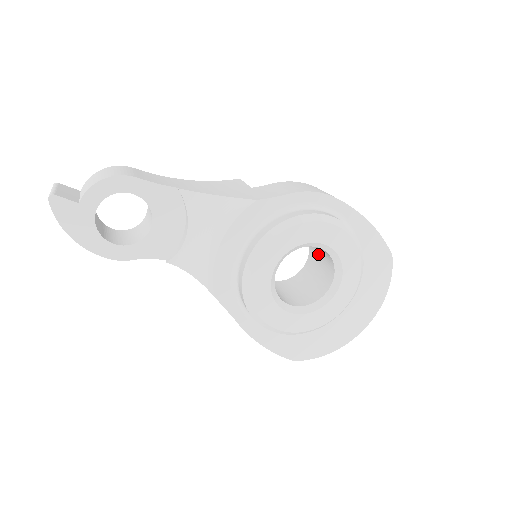
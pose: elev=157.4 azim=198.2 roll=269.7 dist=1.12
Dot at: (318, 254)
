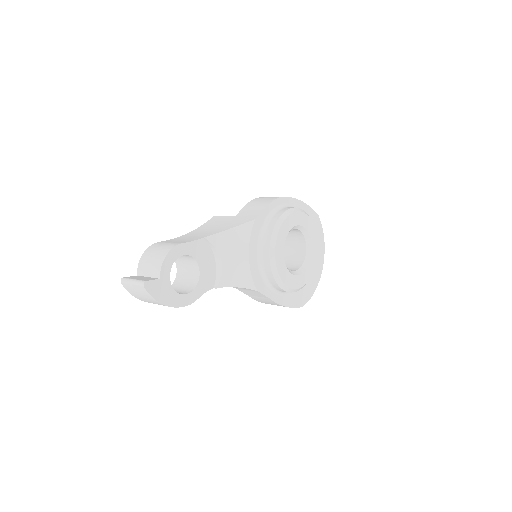
Dot at: occluded
